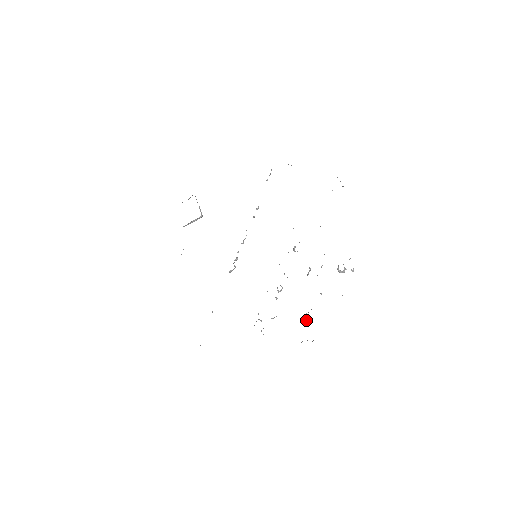
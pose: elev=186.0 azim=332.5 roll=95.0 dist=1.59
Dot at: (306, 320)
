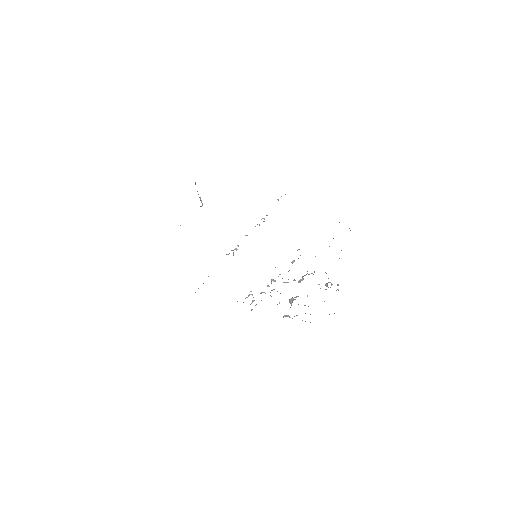
Dot at: occluded
